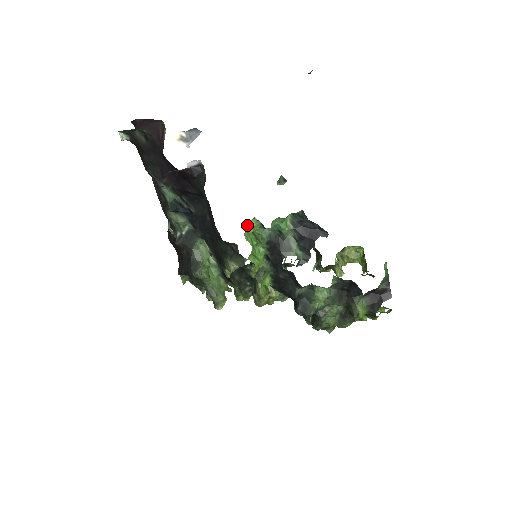
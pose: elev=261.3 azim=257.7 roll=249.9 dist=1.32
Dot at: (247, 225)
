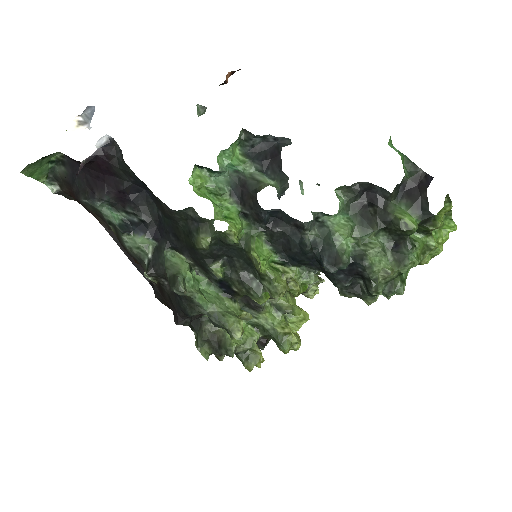
Dot at: (191, 178)
